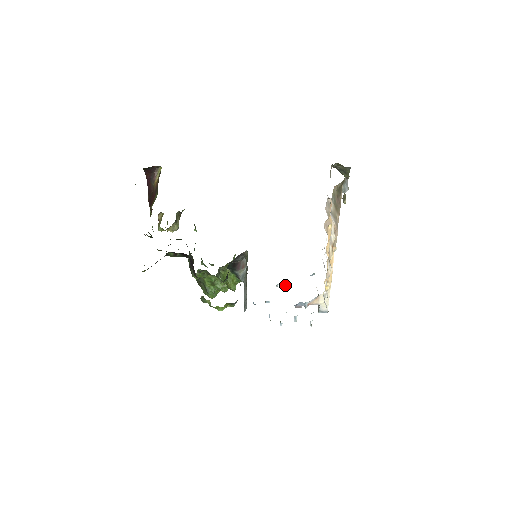
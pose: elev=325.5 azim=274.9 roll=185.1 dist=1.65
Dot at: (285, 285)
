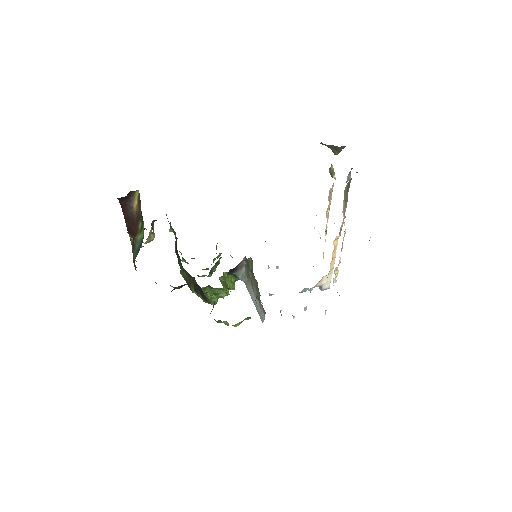
Dot at: (278, 266)
